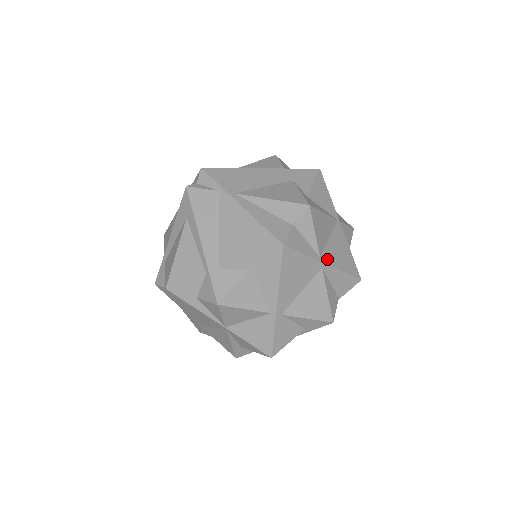
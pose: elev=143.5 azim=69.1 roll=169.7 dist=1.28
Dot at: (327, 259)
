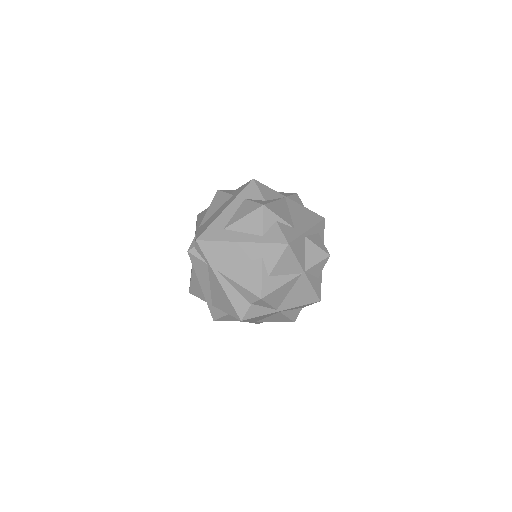
Dot at: (284, 307)
